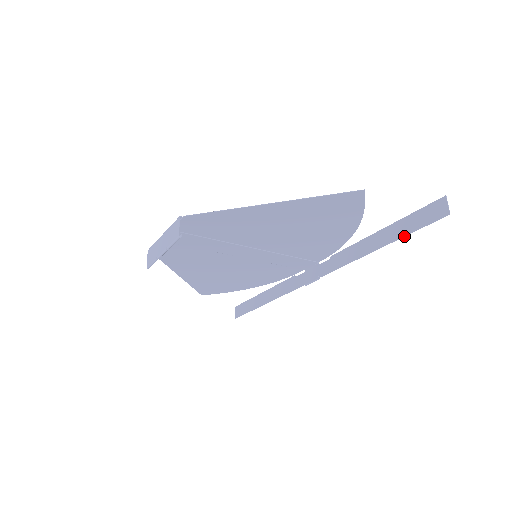
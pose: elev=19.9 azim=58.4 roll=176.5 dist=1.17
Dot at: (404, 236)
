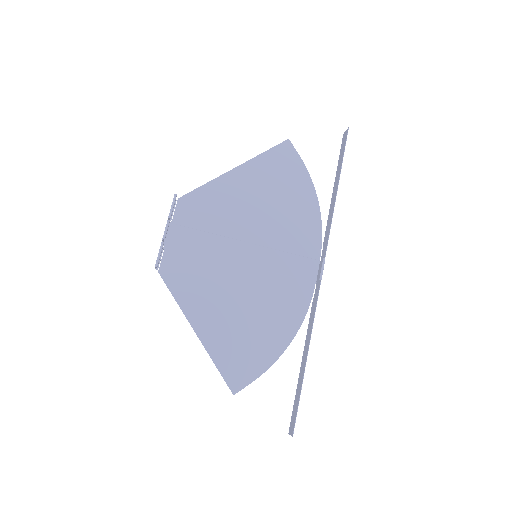
Dot at: occluded
